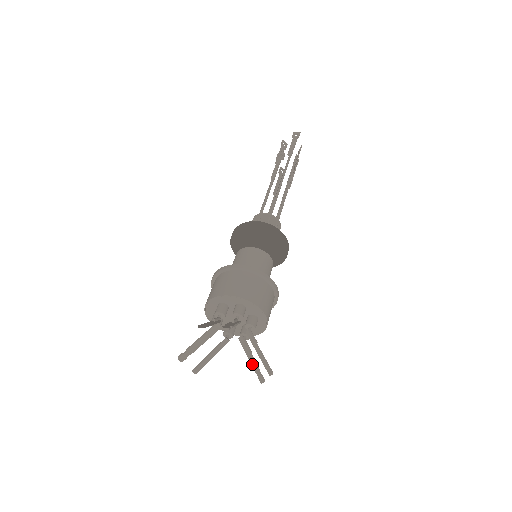
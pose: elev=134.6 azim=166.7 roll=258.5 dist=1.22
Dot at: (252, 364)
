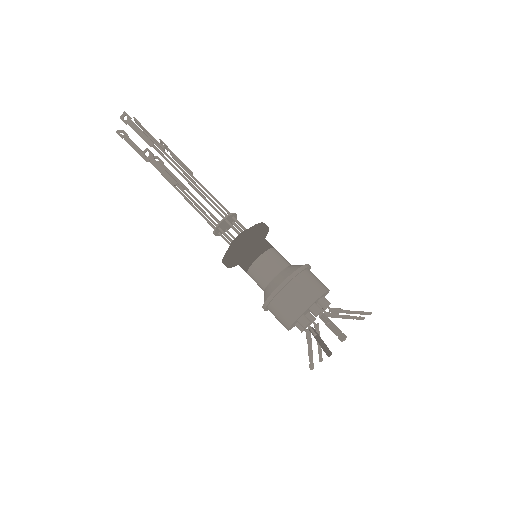
Dot at: (347, 318)
